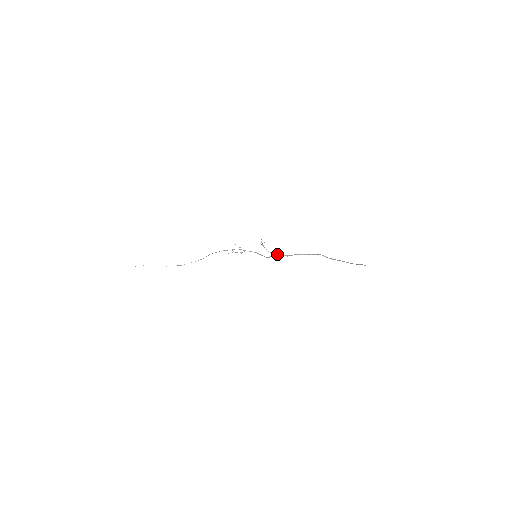
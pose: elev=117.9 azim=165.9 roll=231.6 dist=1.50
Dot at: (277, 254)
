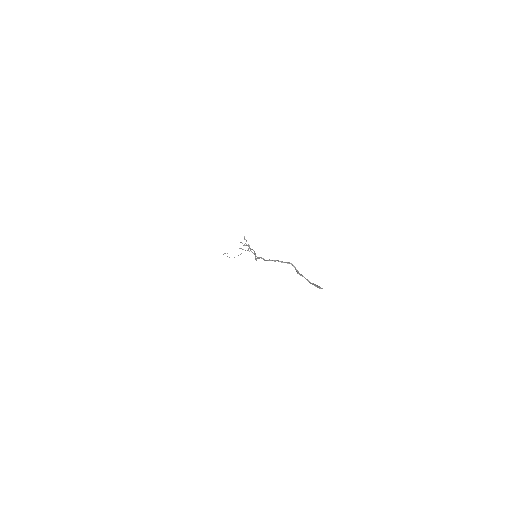
Dot at: (259, 257)
